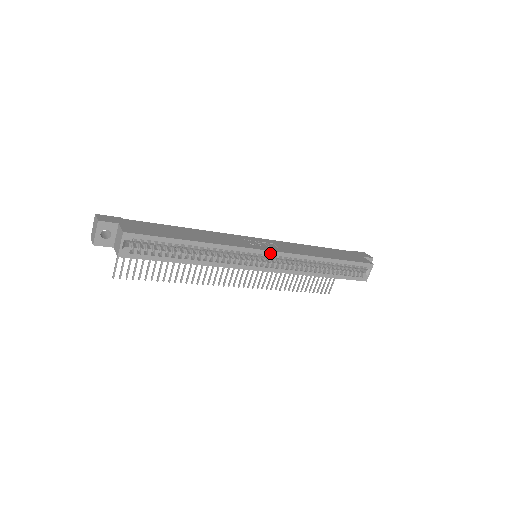
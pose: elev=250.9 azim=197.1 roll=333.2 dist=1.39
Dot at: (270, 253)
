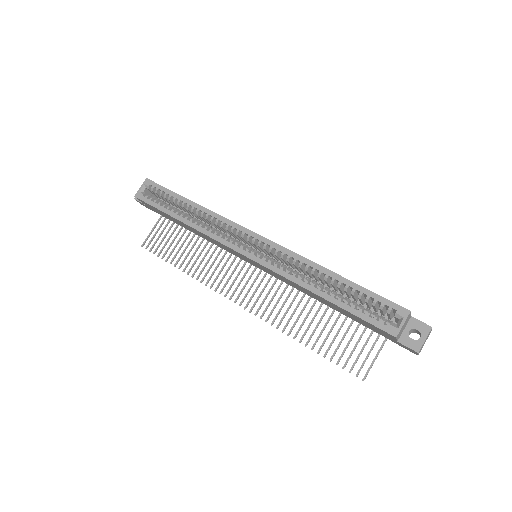
Dot at: (258, 237)
